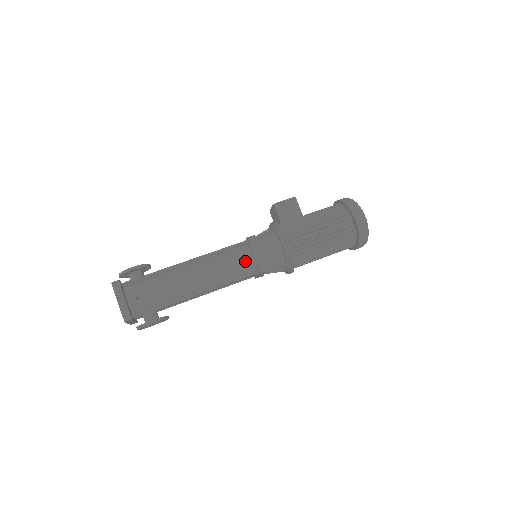
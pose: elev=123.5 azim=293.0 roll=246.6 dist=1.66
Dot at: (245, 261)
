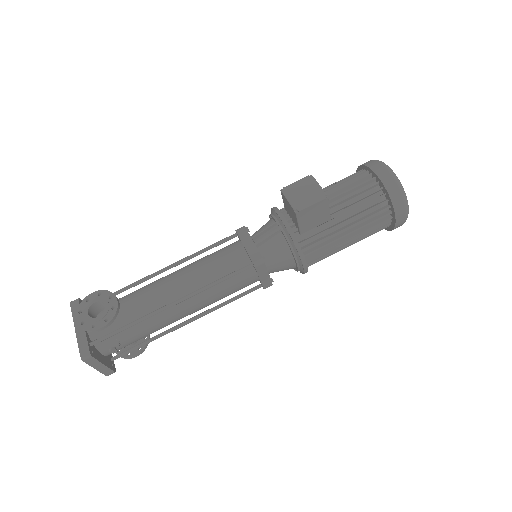
Dot at: (247, 284)
